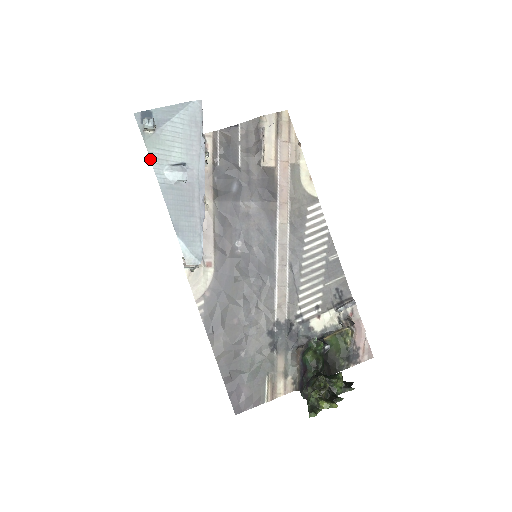
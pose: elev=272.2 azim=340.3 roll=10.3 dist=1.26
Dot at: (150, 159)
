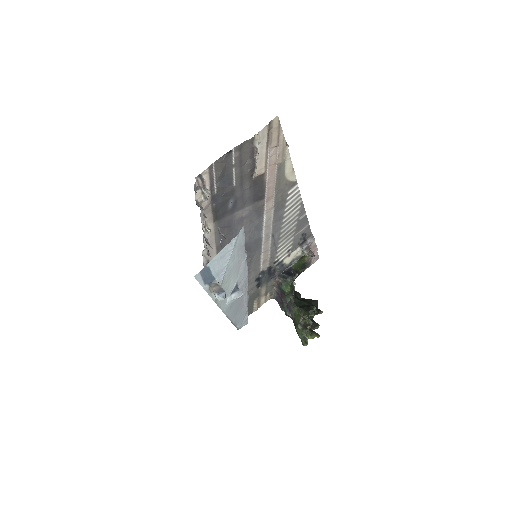
Dot at: (219, 307)
